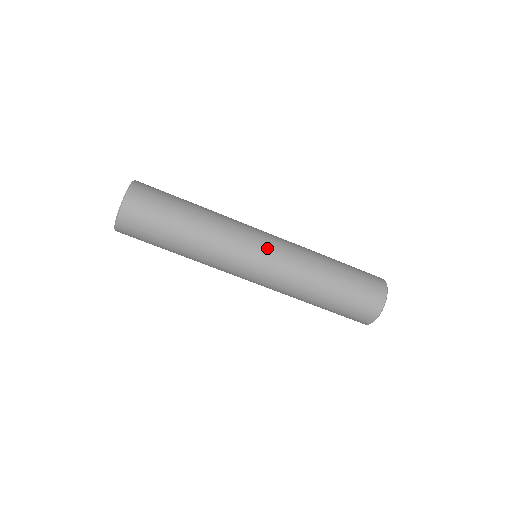
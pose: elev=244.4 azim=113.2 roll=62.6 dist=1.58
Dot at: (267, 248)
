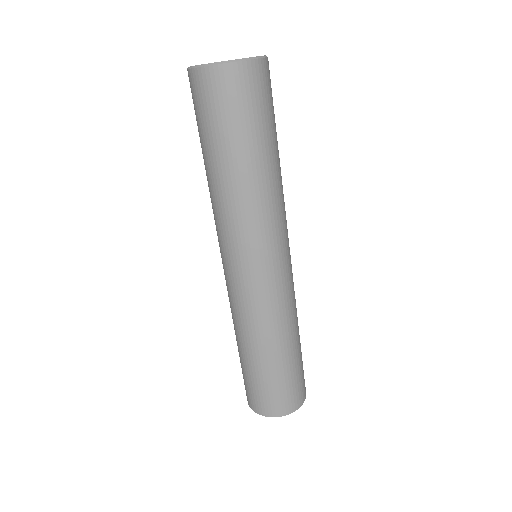
Dot at: (260, 274)
